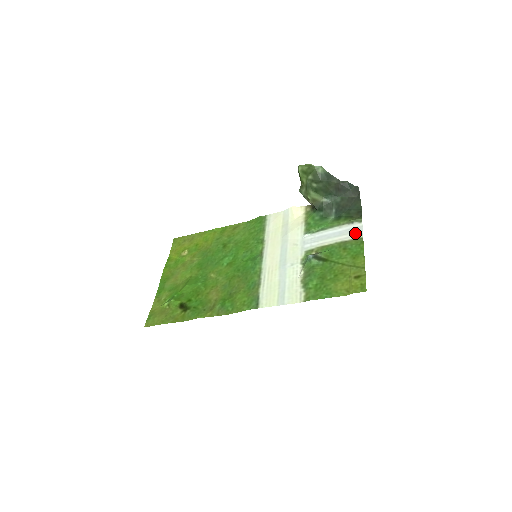
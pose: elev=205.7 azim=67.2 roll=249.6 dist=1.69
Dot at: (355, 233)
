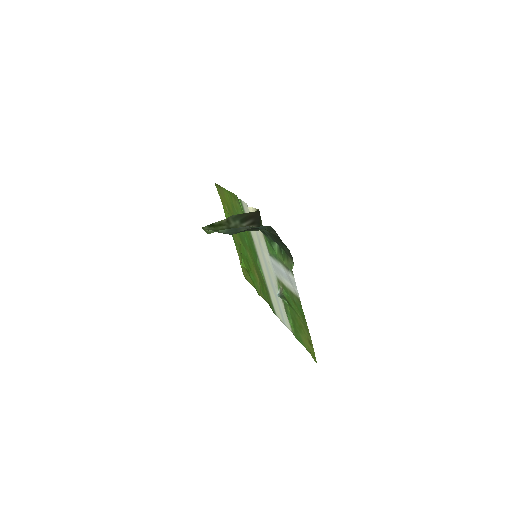
Dot at: (294, 288)
